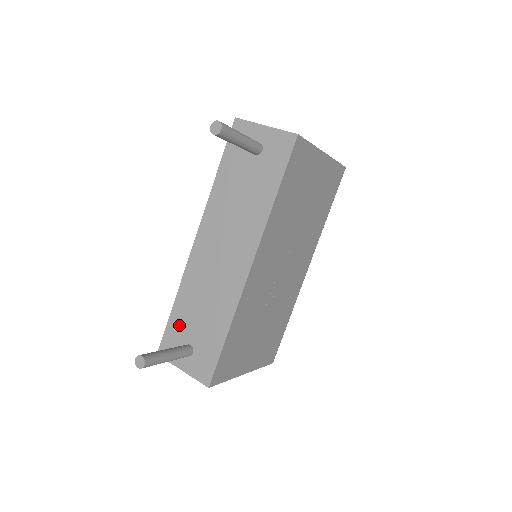
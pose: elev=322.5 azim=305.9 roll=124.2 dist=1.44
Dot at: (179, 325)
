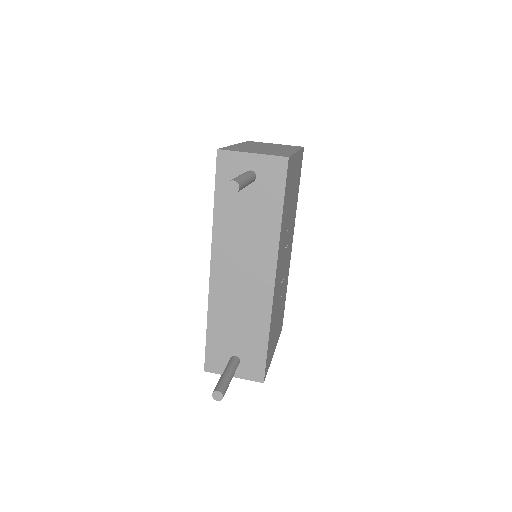
Dot at: (218, 343)
